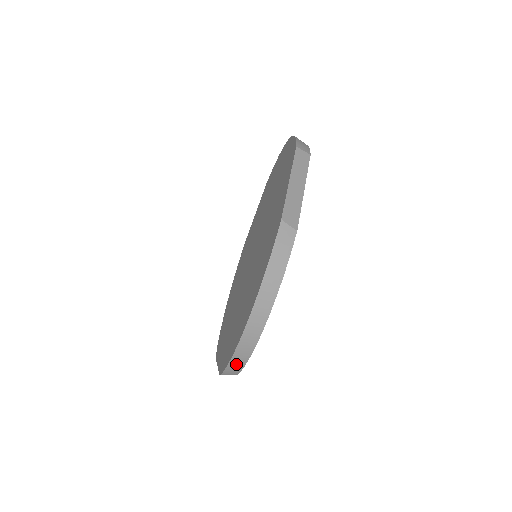
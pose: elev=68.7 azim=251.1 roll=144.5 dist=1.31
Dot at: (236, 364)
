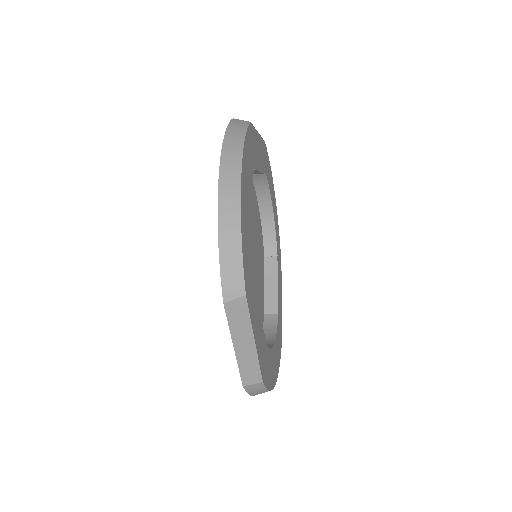
Dot at: occluded
